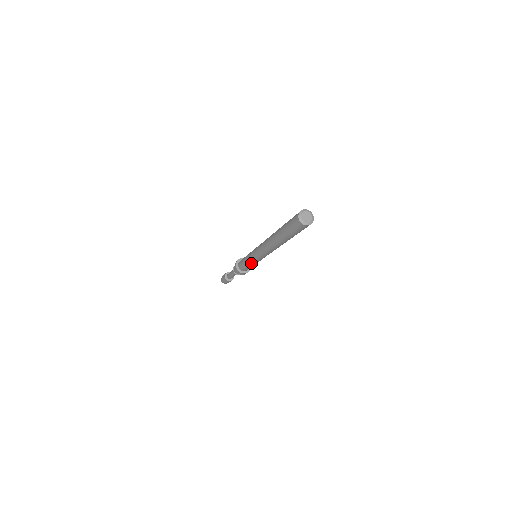
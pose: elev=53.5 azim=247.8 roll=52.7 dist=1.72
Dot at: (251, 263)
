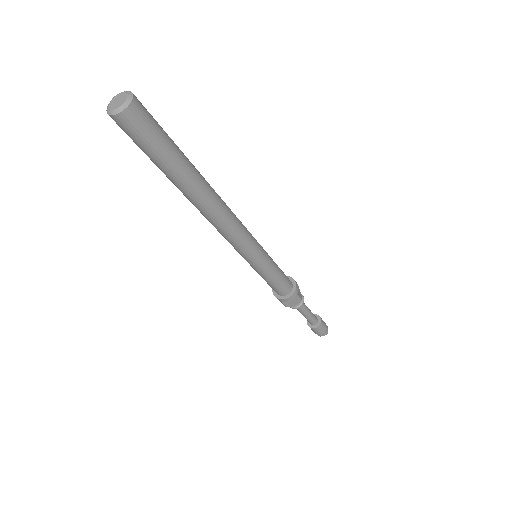
Dot at: (262, 271)
